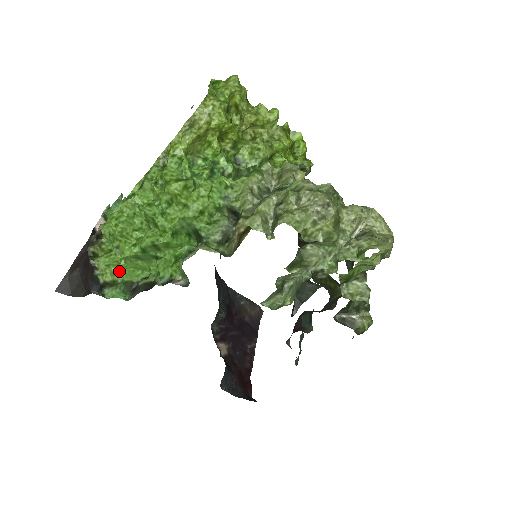
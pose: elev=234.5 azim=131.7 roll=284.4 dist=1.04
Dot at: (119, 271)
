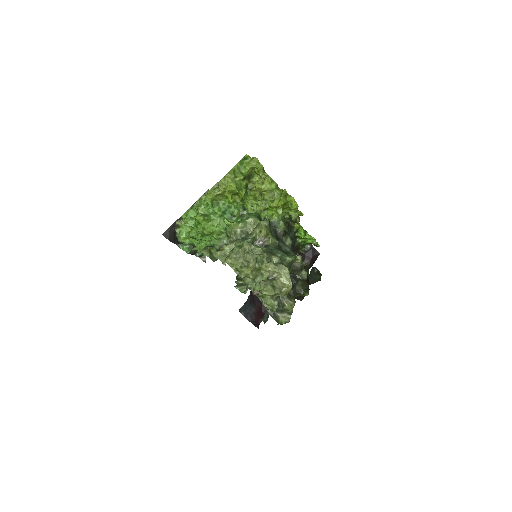
Dot at: (187, 238)
